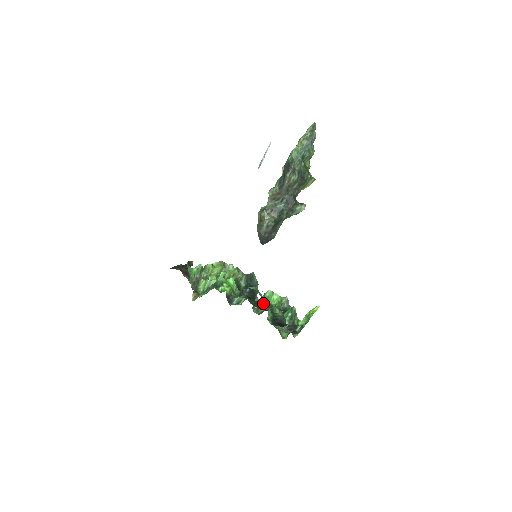
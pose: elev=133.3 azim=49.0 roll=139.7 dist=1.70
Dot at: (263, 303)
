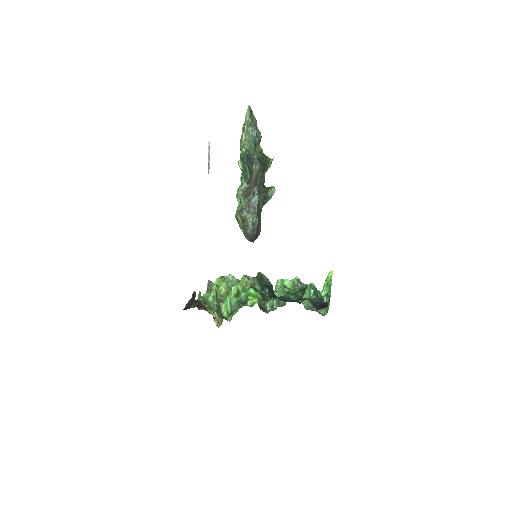
Dot at: (288, 295)
